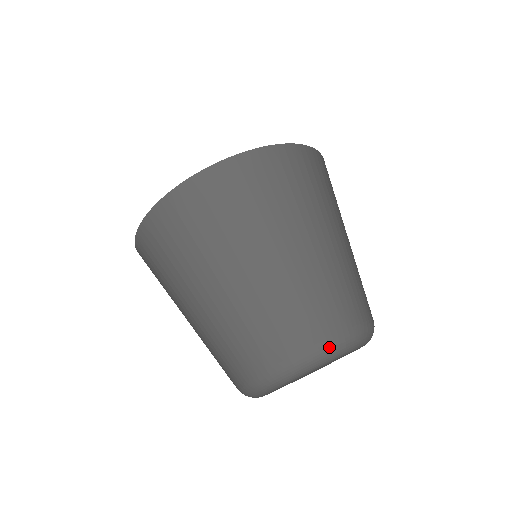
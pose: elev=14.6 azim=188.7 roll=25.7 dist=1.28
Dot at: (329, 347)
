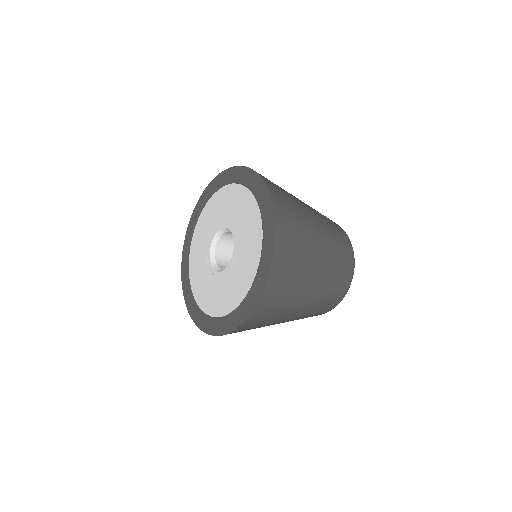
Dot at: occluded
